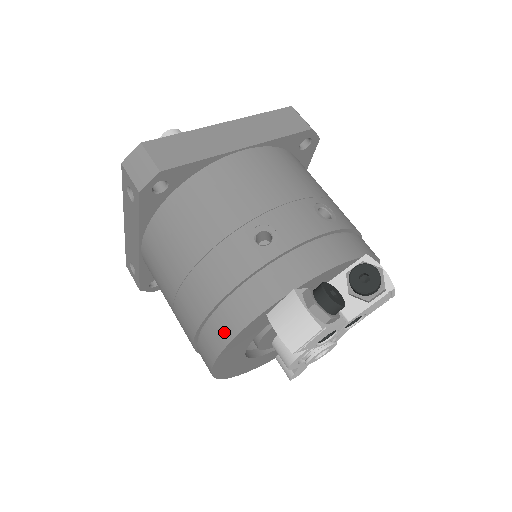
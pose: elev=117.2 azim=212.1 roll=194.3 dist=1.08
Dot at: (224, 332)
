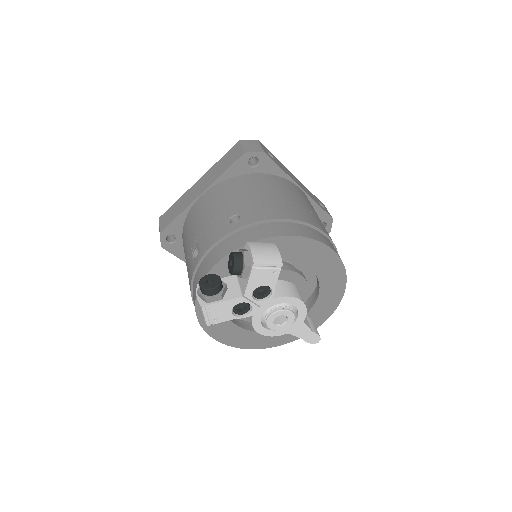
Dot at: occluded
